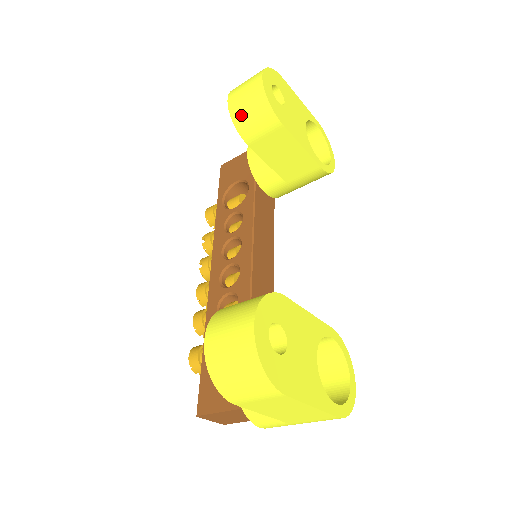
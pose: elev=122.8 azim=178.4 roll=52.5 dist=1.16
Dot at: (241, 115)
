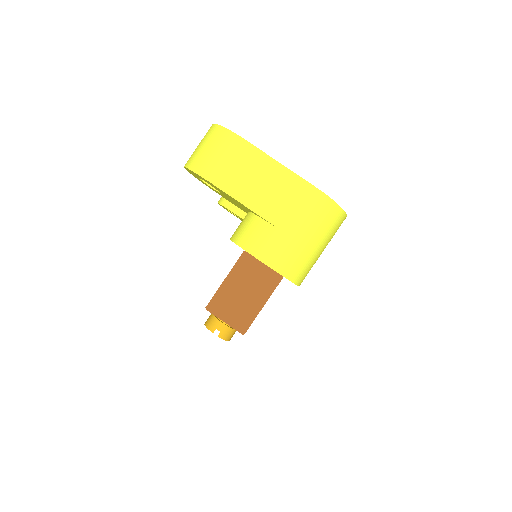
Dot at: occluded
